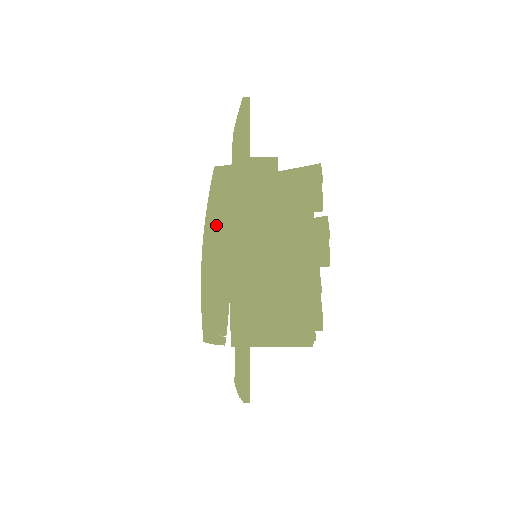
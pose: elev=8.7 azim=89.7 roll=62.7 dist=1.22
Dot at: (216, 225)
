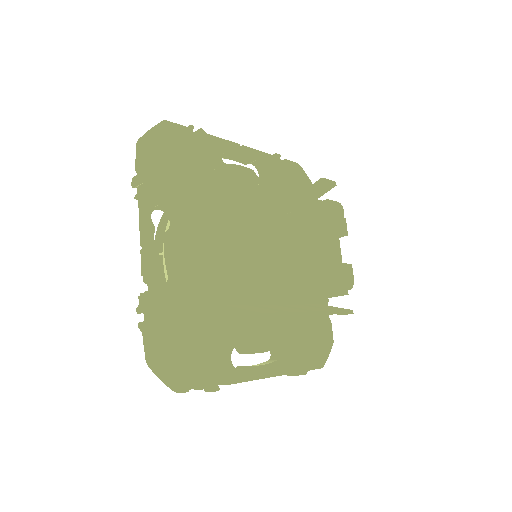
Dot at: occluded
